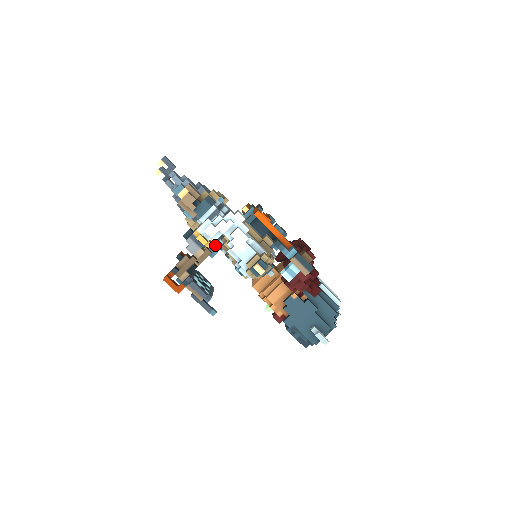
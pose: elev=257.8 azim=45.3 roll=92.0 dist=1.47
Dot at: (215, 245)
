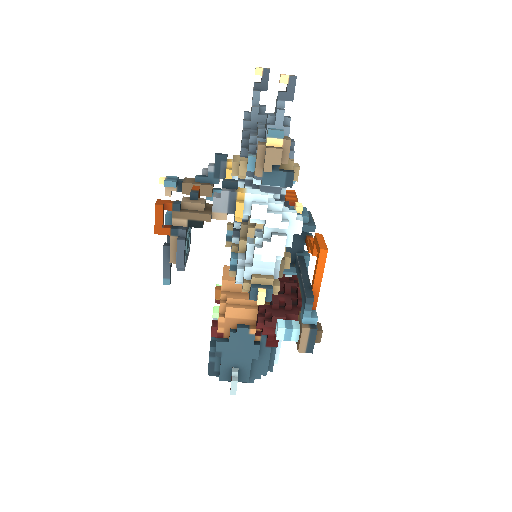
Dot at: occluded
